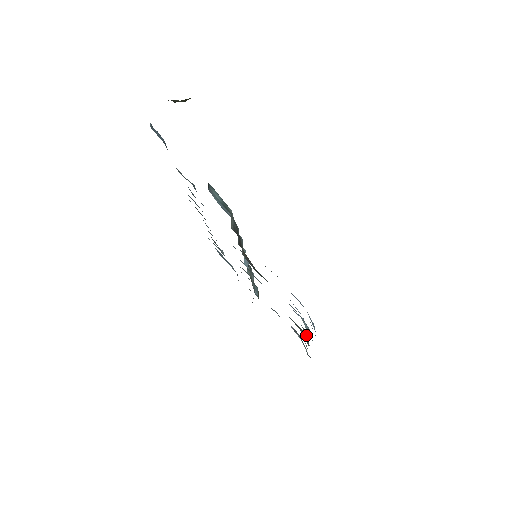
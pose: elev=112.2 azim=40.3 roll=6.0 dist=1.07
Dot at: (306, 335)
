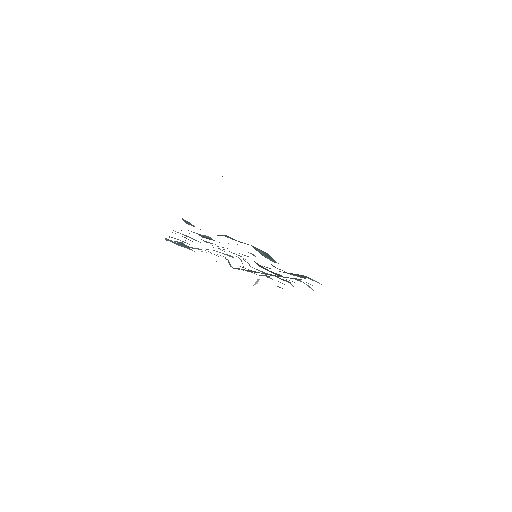
Dot at: (289, 282)
